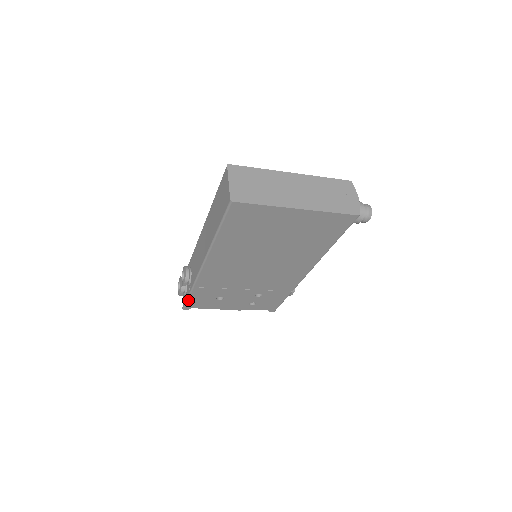
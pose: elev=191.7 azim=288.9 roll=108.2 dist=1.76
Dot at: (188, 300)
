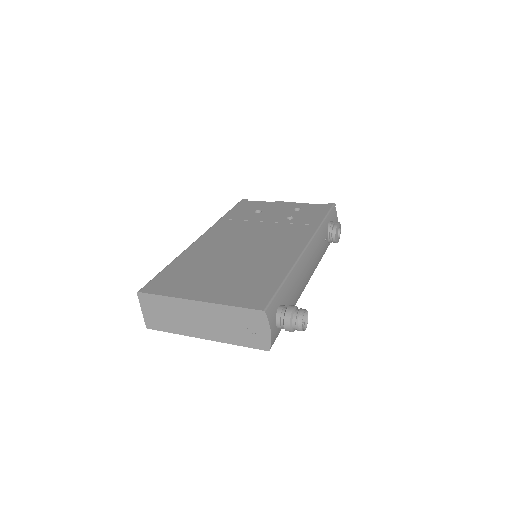
Dot at: occluded
